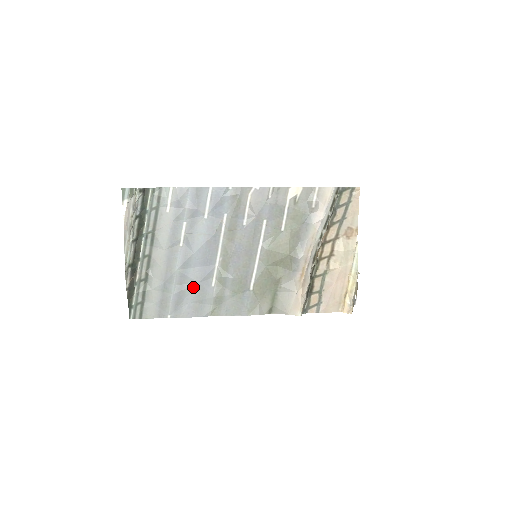
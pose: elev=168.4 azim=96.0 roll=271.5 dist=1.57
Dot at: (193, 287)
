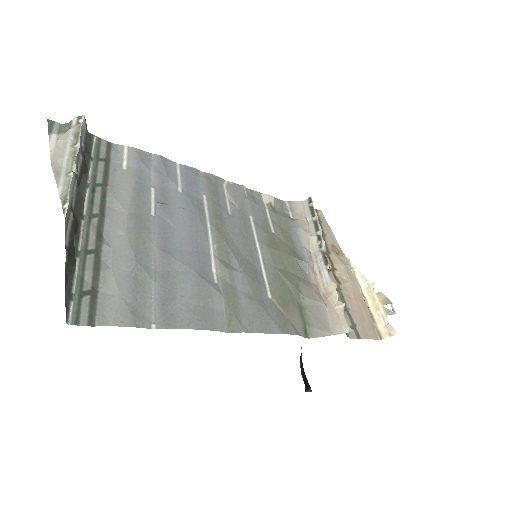
Dot at: (186, 278)
